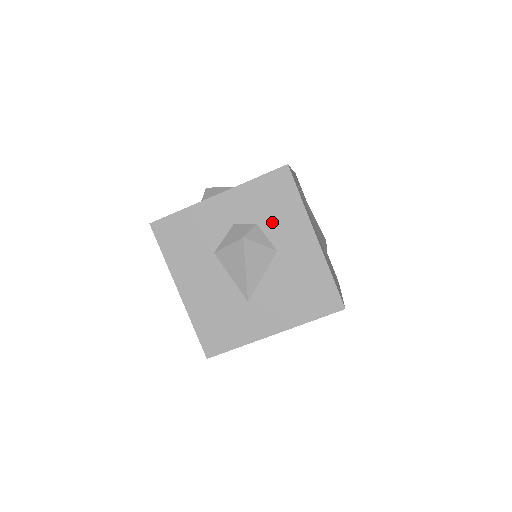
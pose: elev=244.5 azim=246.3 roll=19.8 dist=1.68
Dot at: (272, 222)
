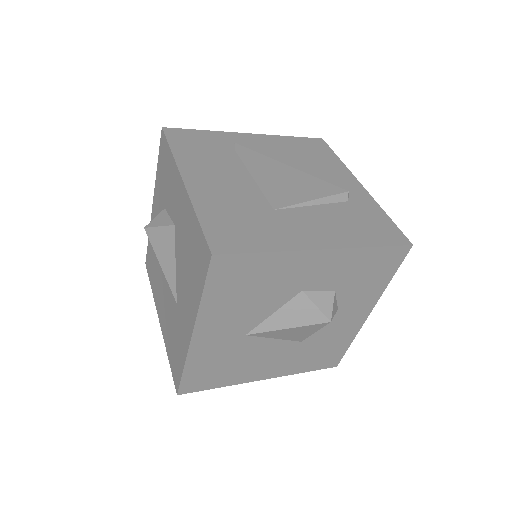
Dot at: (168, 196)
